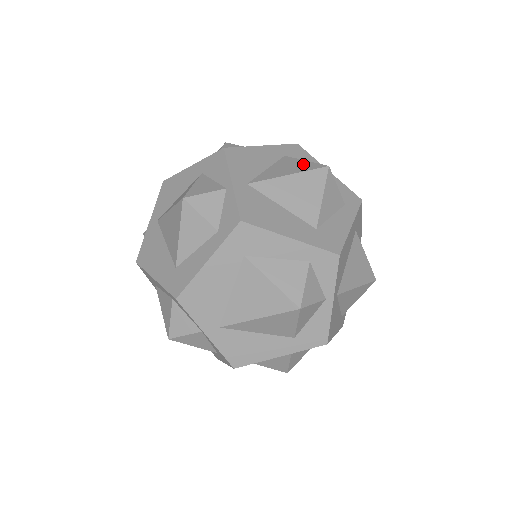
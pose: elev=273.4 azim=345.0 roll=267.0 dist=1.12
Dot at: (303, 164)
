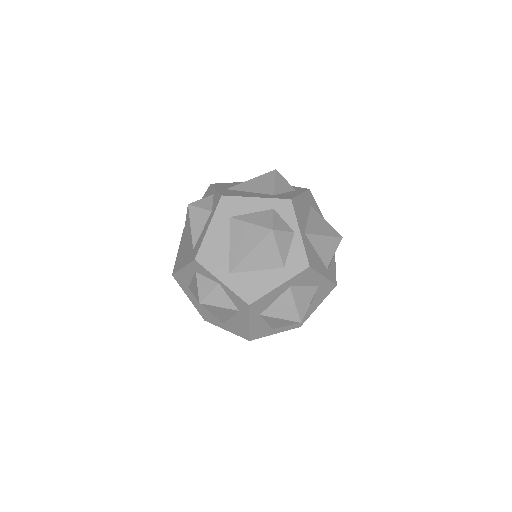
Dot at: occluded
